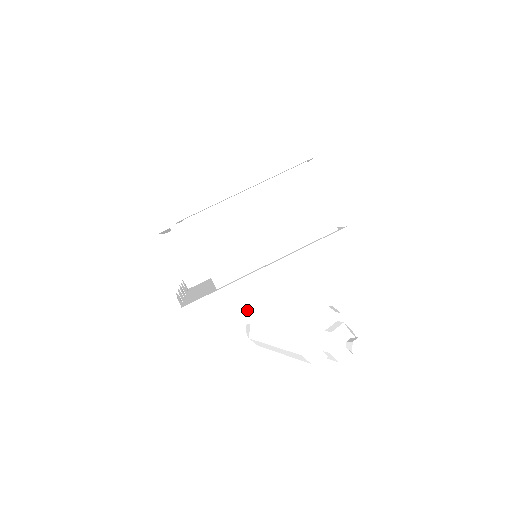
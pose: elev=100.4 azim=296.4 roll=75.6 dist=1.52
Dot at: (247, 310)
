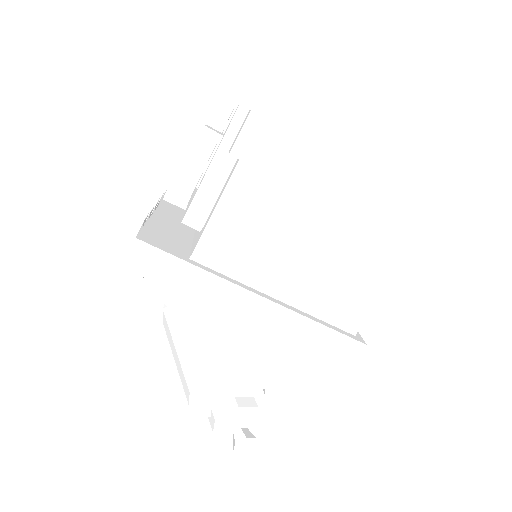
Dot at: (193, 311)
